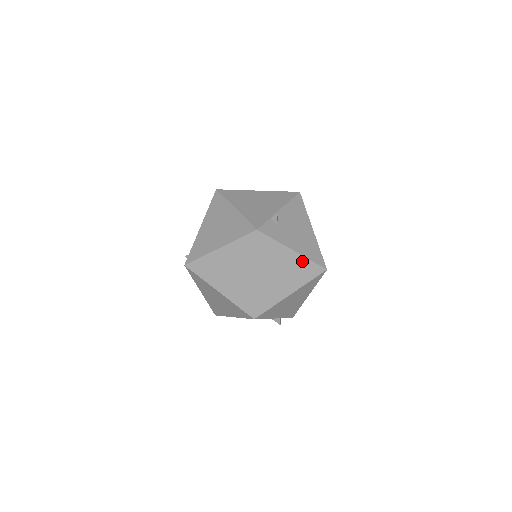
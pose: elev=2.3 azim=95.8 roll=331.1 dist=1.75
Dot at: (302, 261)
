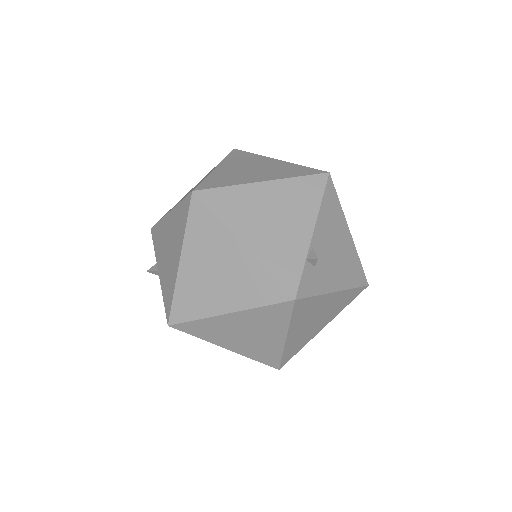
Dot at: (343, 295)
